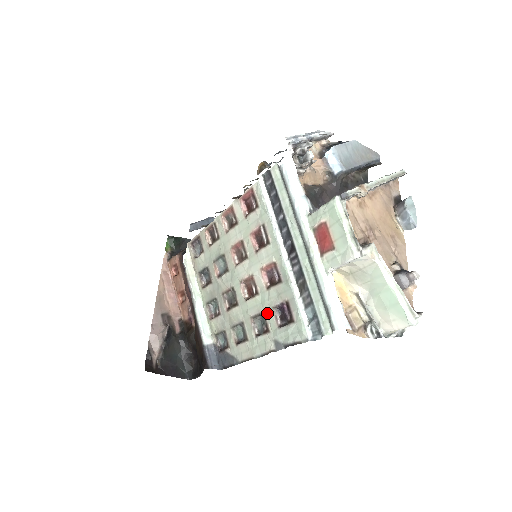
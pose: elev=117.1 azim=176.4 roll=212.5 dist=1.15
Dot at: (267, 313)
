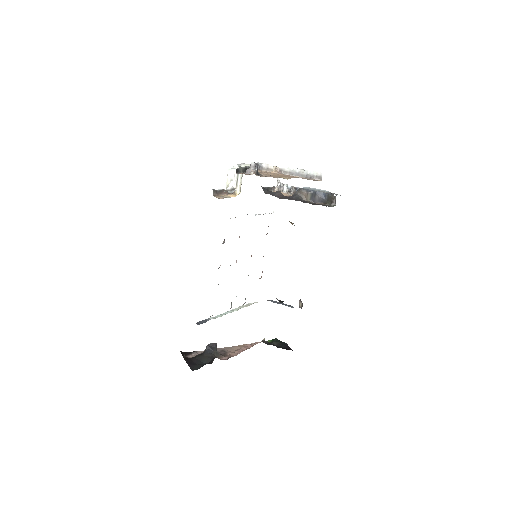
Dot at: occluded
